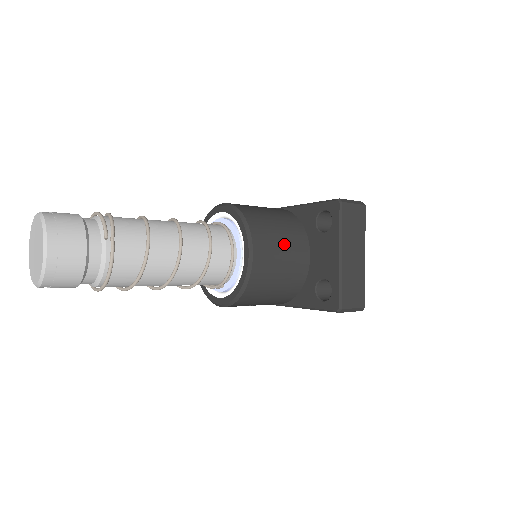
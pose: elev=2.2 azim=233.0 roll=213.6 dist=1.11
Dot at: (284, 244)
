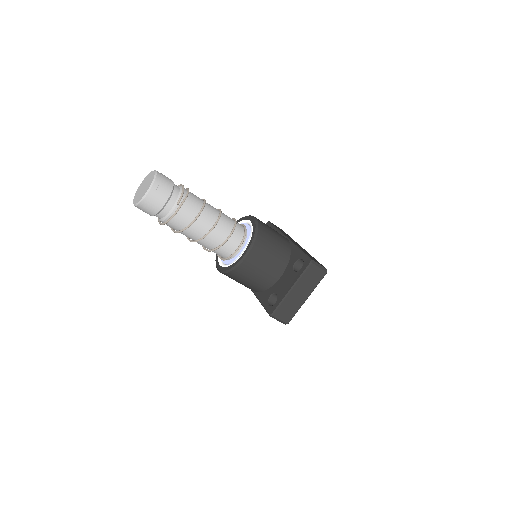
Dot at: (269, 262)
